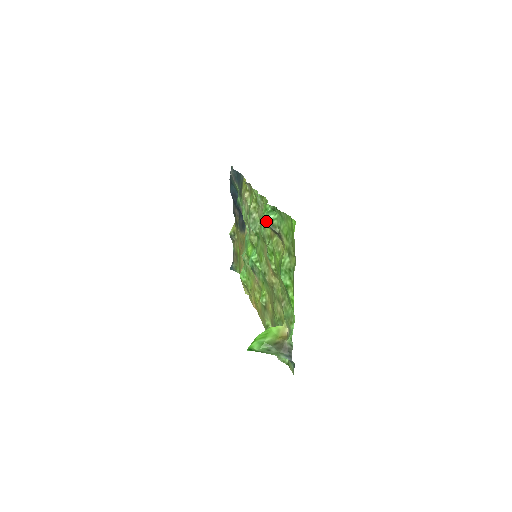
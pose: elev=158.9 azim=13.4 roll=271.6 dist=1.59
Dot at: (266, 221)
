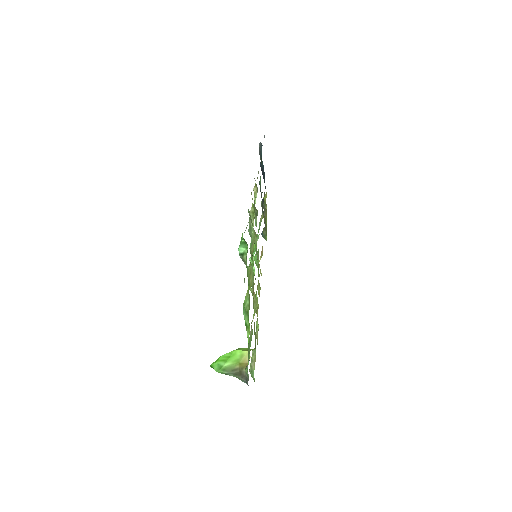
Dot at: occluded
